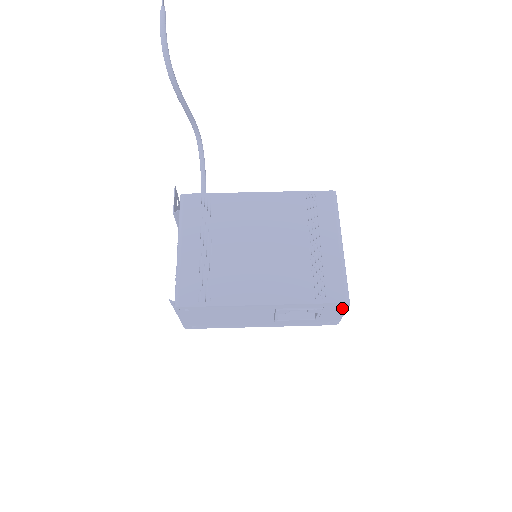
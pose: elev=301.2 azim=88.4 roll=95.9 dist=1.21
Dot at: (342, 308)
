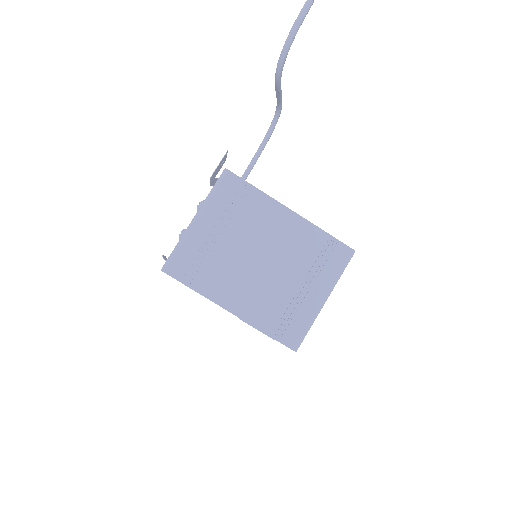
Dot at: occluded
